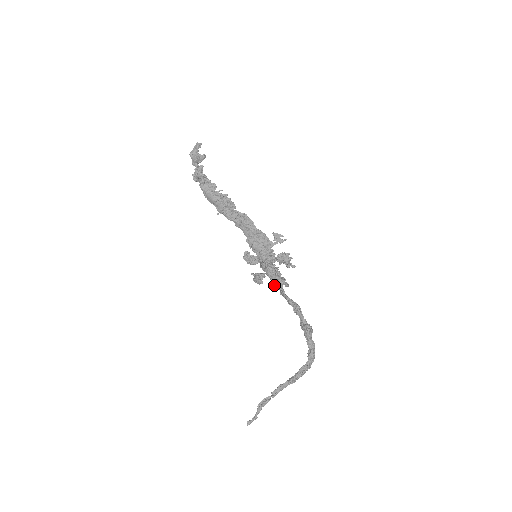
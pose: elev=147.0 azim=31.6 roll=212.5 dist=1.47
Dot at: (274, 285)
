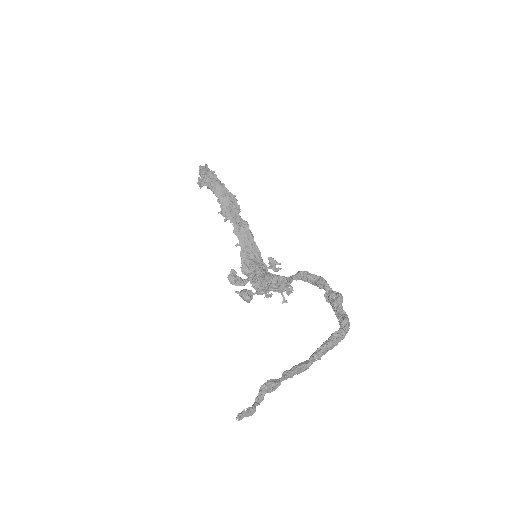
Dot at: (276, 284)
